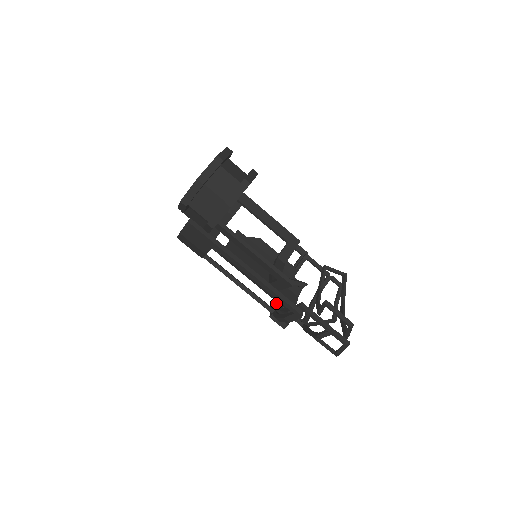
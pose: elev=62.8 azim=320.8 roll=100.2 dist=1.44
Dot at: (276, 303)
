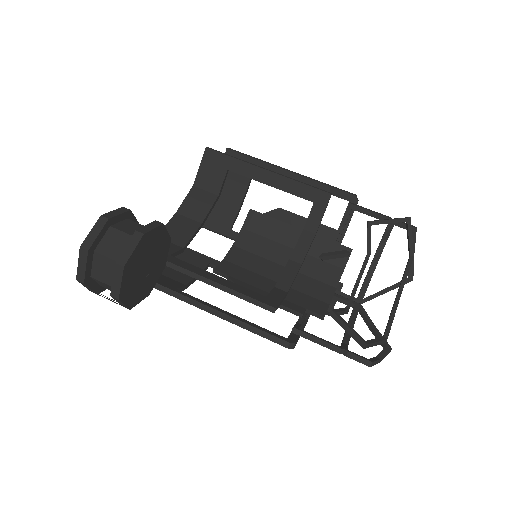
Dot at: occluded
